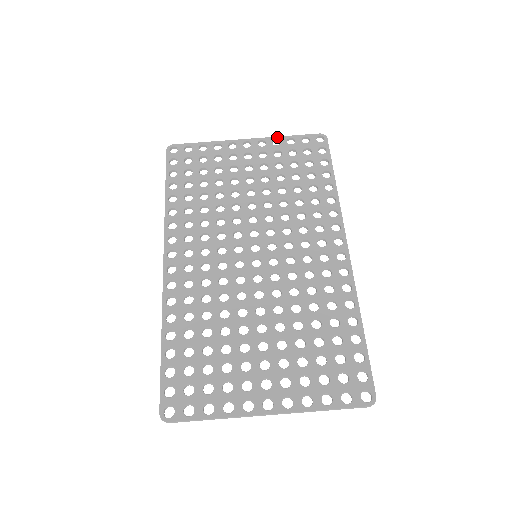
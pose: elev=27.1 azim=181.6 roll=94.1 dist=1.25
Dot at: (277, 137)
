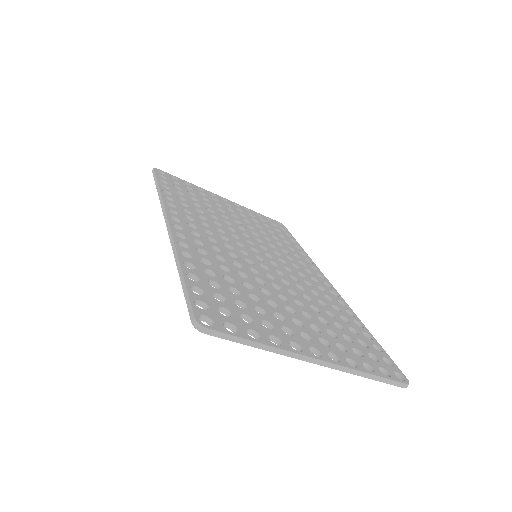
Dot at: (247, 208)
